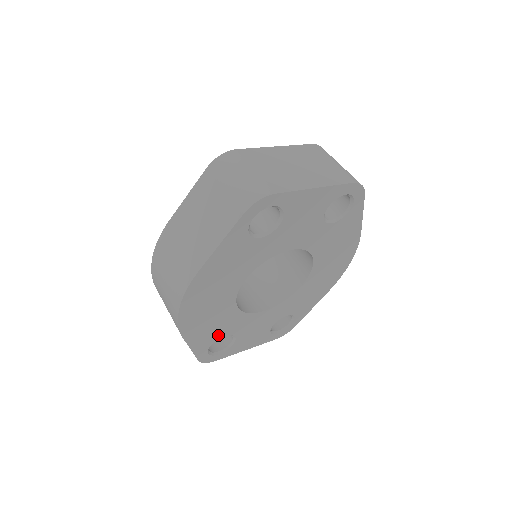
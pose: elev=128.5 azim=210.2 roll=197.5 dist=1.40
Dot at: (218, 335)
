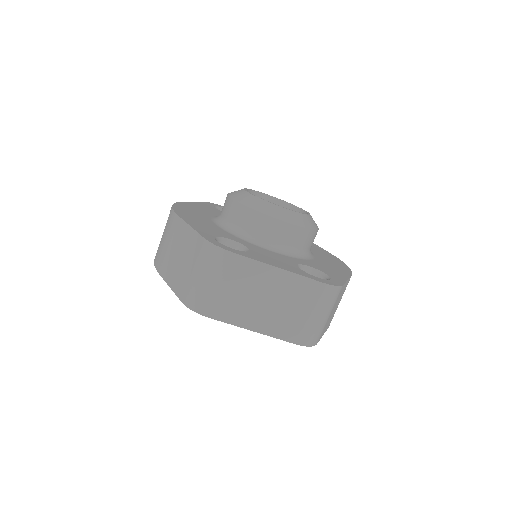
Dot at: occluded
